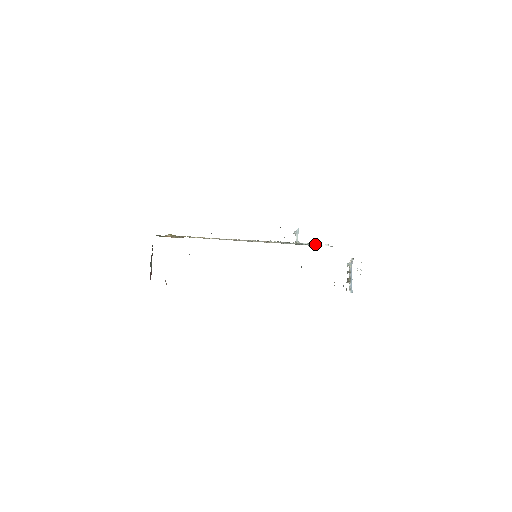
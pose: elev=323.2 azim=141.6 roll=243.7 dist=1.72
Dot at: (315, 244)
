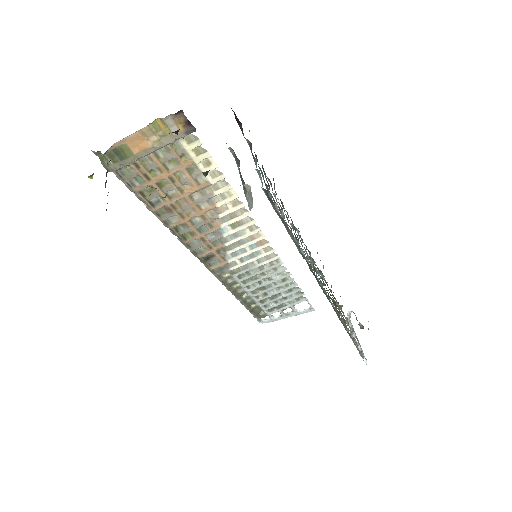
Dot at: (297, 297)
